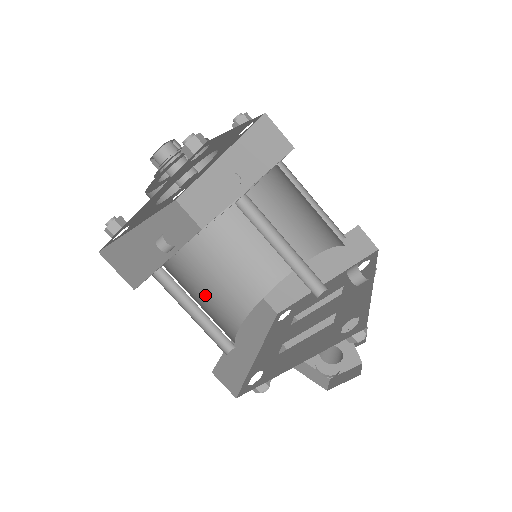
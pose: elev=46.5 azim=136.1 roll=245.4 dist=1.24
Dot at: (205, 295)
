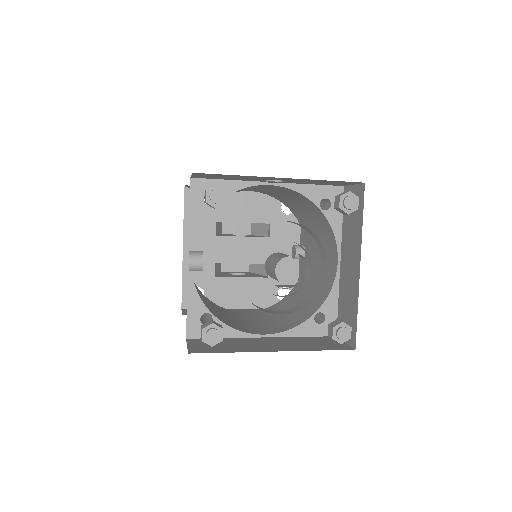
Dot at: occluded
